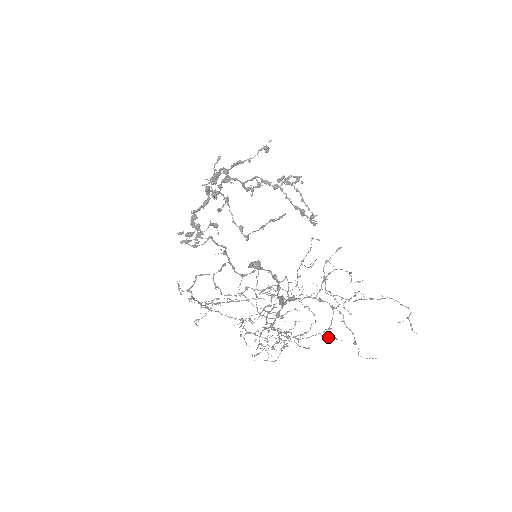
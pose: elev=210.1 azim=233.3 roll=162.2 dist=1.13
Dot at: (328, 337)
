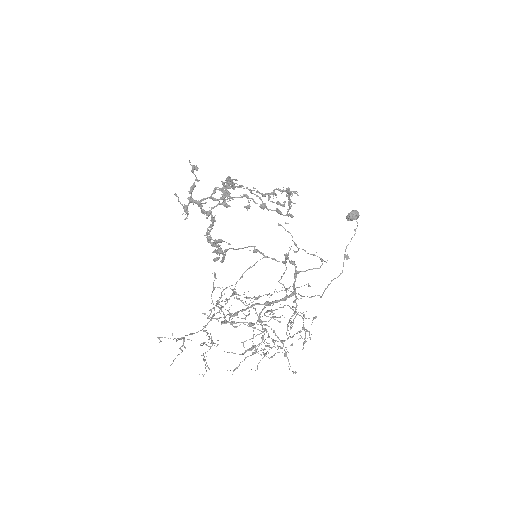
Dot at: occluded
